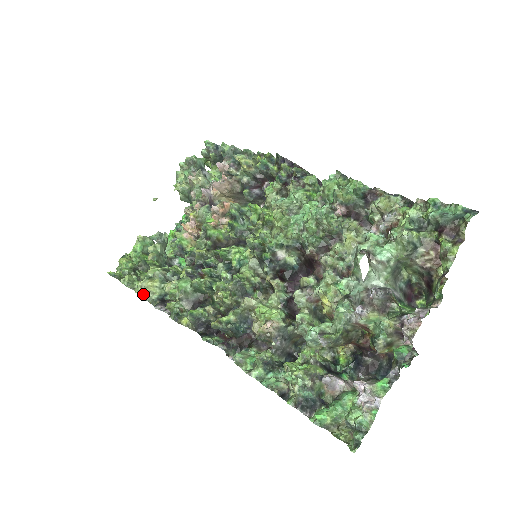
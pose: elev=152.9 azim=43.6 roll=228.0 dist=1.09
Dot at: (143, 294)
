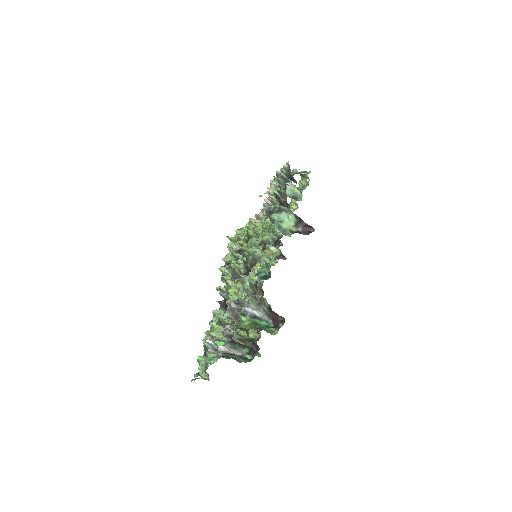
Dot at: occluded
